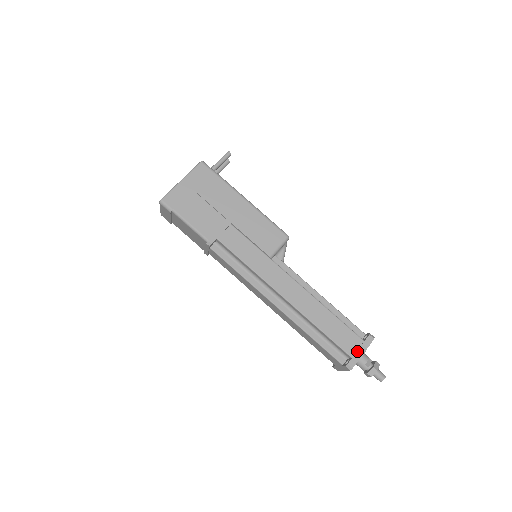
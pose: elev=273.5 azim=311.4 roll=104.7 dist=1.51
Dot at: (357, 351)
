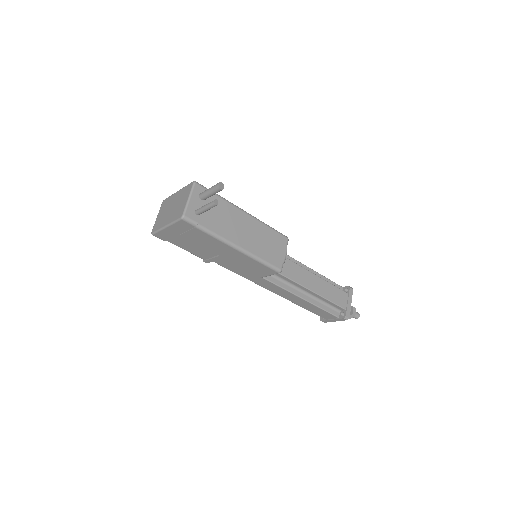
Dot at: (331, 320)
